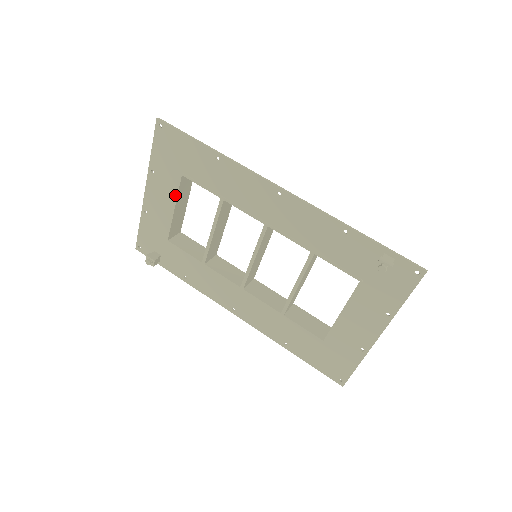
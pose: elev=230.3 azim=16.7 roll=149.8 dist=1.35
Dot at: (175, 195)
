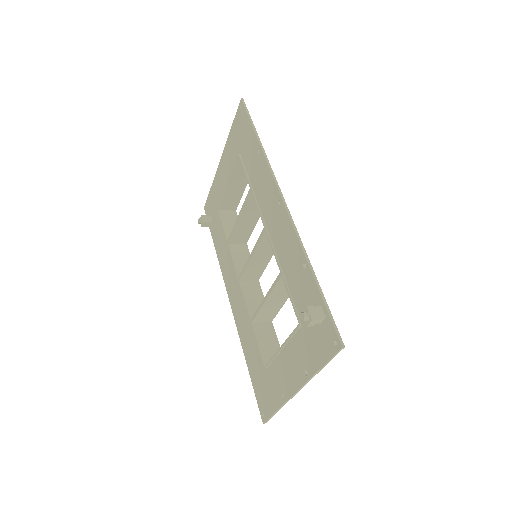
Dot at: (231, 172)
